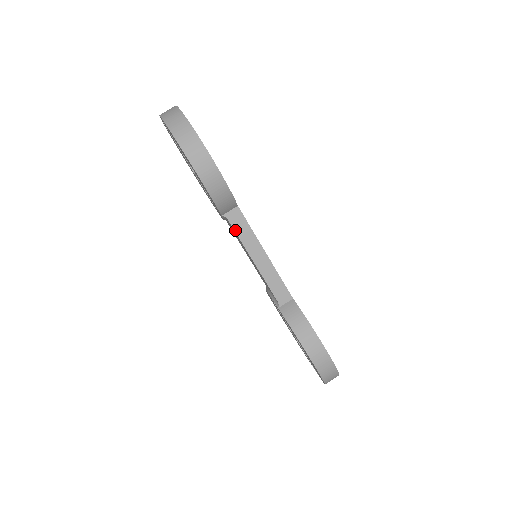
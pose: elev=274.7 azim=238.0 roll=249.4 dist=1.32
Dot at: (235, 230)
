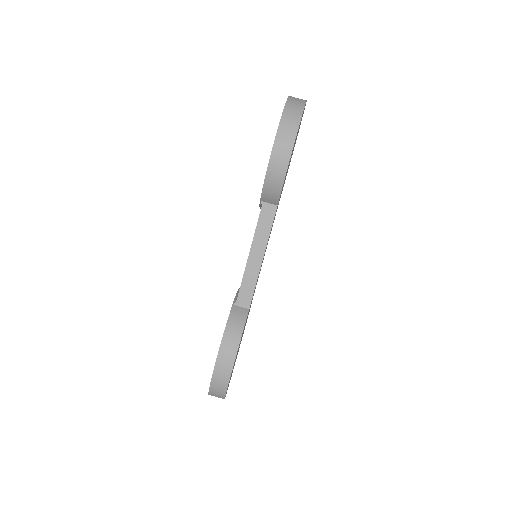
Dot at: (259, 220)
